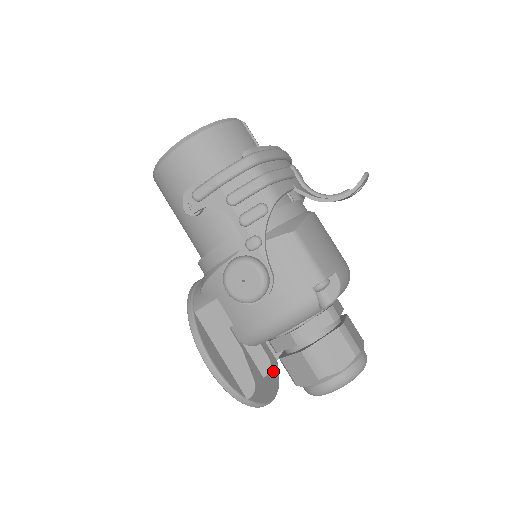
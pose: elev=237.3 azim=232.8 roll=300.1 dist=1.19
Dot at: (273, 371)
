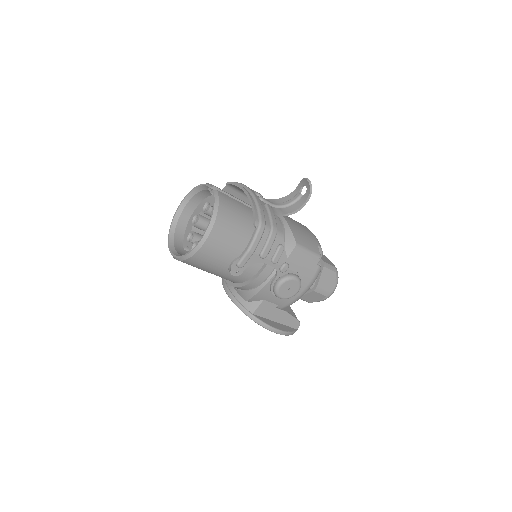
Dot at: occluded
